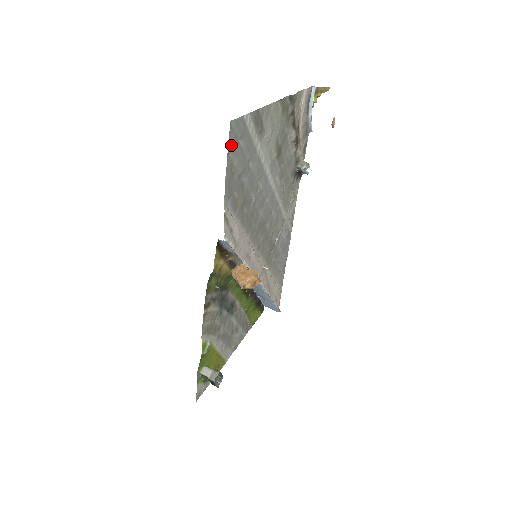
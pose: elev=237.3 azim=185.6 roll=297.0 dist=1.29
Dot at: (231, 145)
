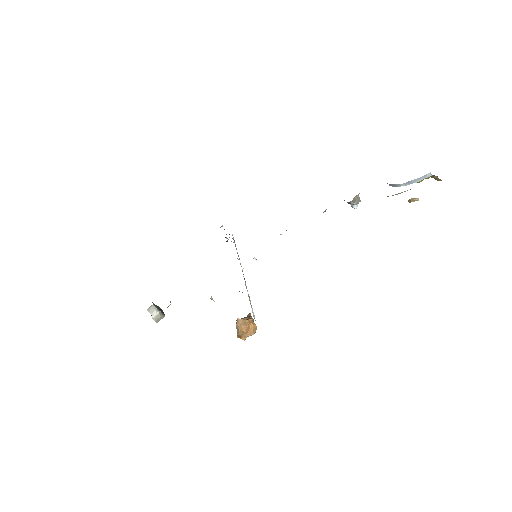
Dot at: occluded
